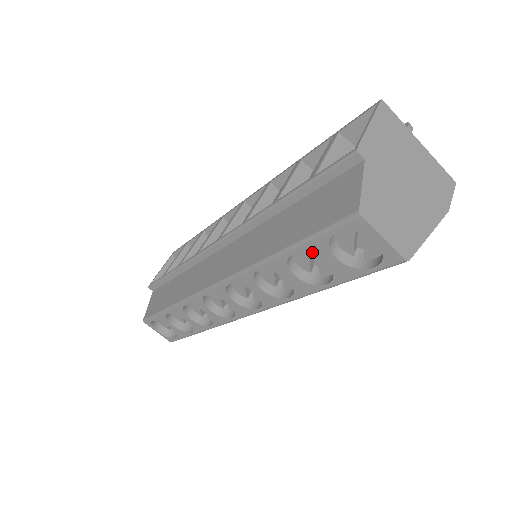
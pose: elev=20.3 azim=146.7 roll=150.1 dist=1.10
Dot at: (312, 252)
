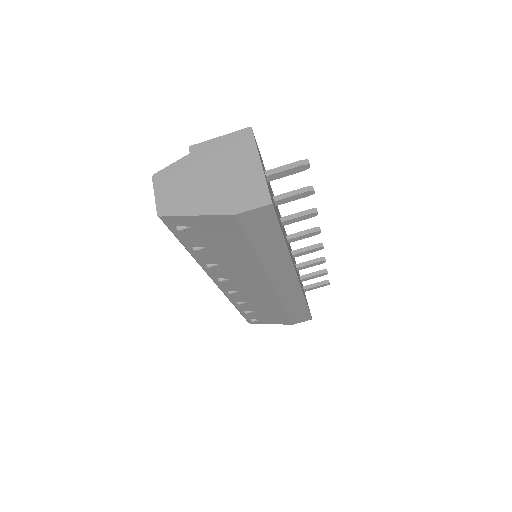
Dot at: occluded
